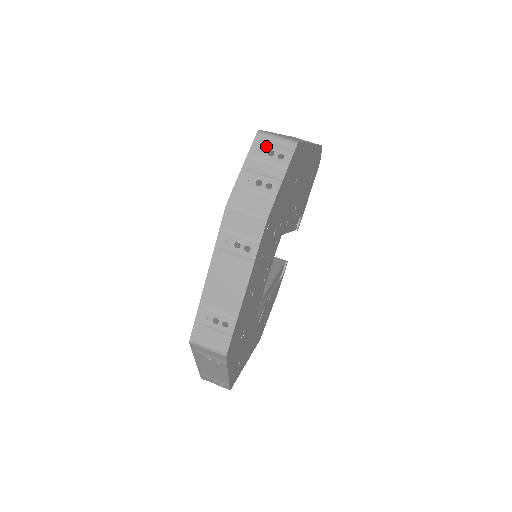
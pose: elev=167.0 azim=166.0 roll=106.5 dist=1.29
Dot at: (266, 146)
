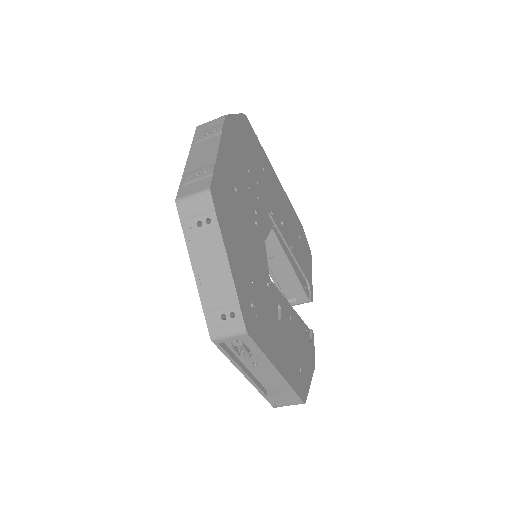
Dot at: occluded
